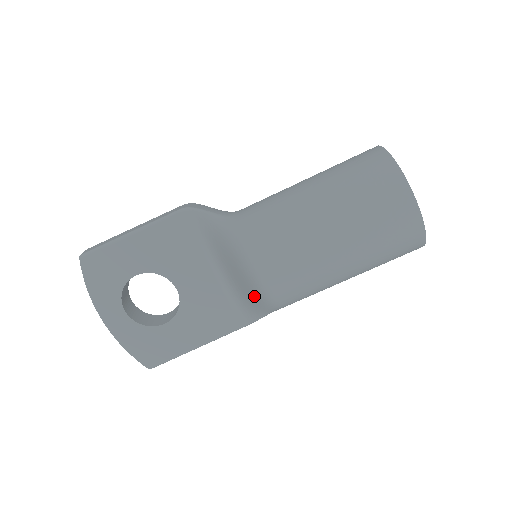
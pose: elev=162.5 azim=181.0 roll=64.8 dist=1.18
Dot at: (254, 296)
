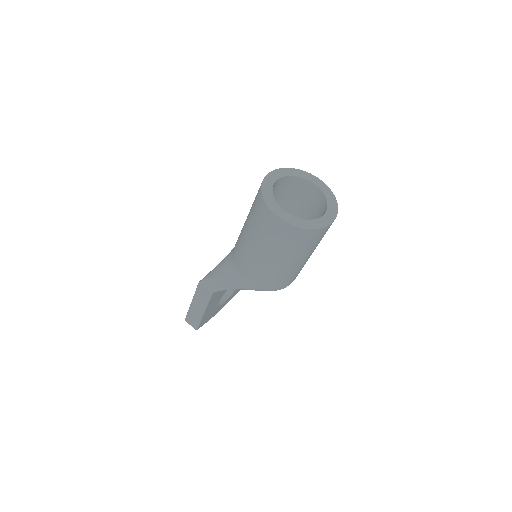
Dot at: occluded
